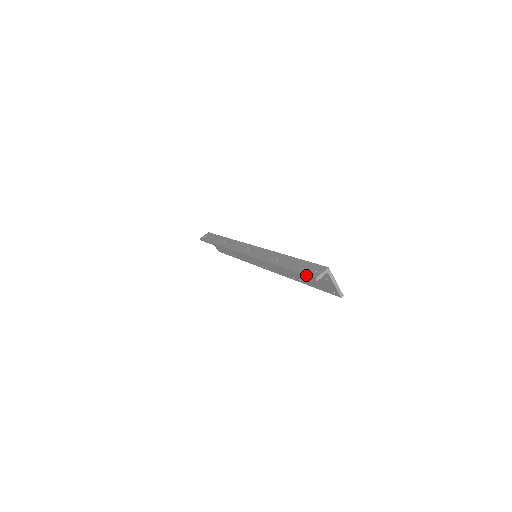
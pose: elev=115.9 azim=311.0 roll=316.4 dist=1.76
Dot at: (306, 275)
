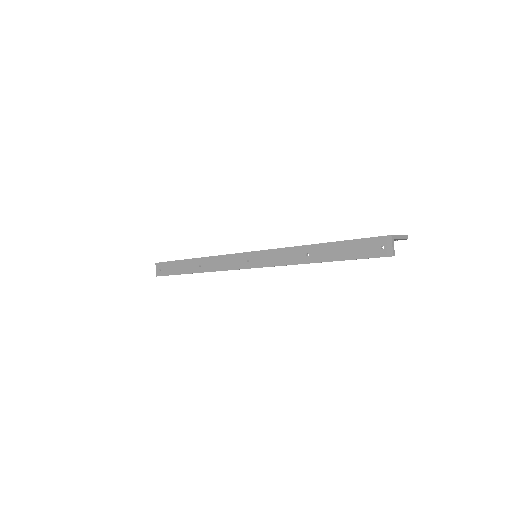
Dot at: occluded
